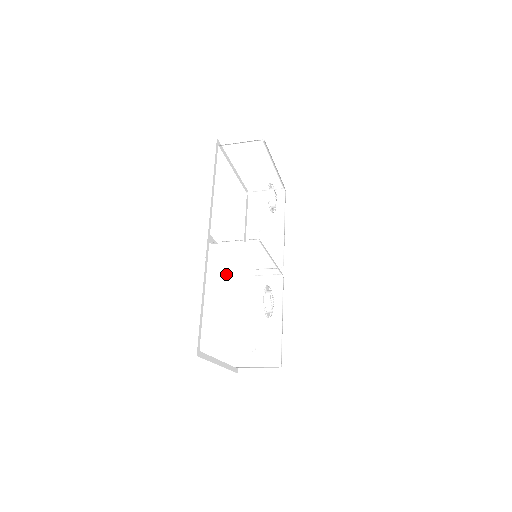
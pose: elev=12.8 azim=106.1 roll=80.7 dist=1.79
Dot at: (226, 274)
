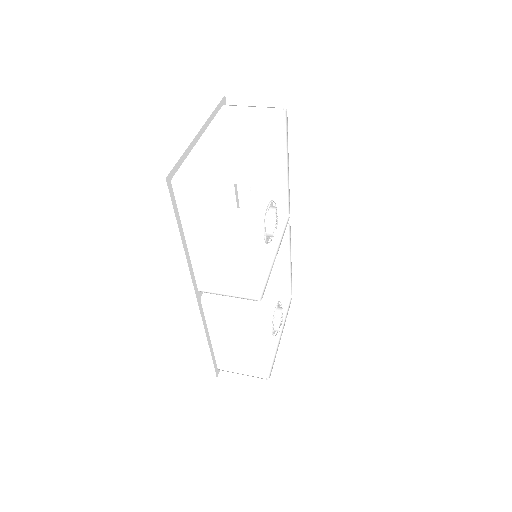
Dot at: (229, 330)
